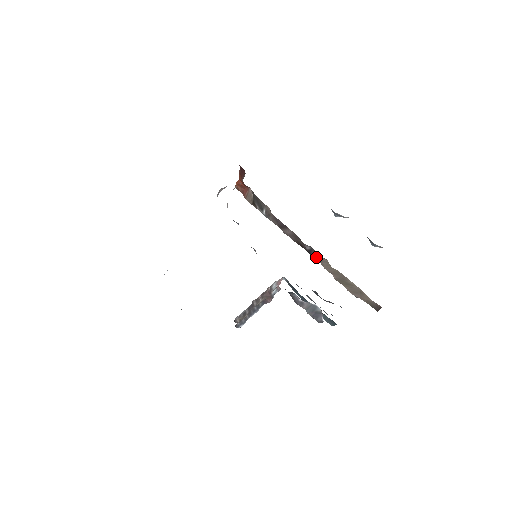
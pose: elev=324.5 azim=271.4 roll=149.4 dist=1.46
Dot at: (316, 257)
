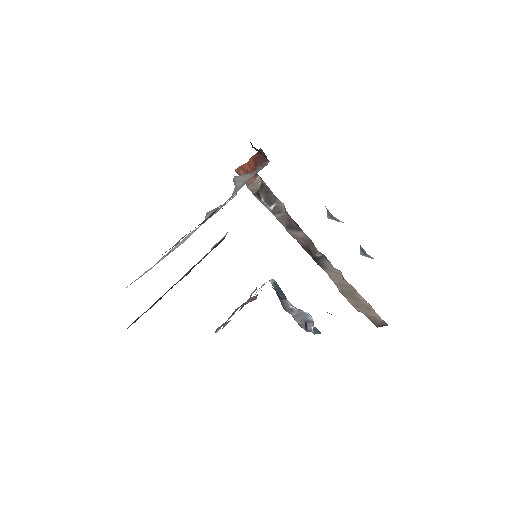
Dot at: (324, 265)
